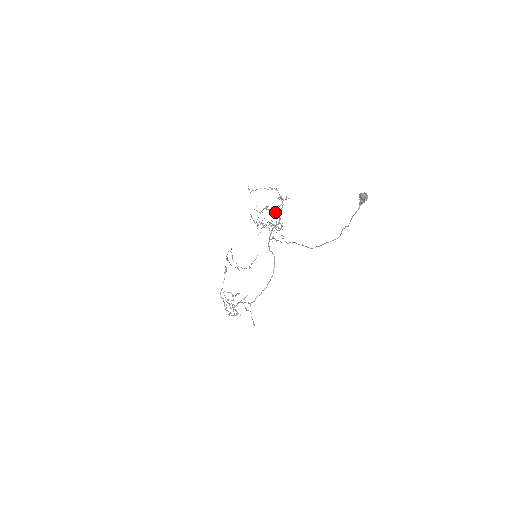
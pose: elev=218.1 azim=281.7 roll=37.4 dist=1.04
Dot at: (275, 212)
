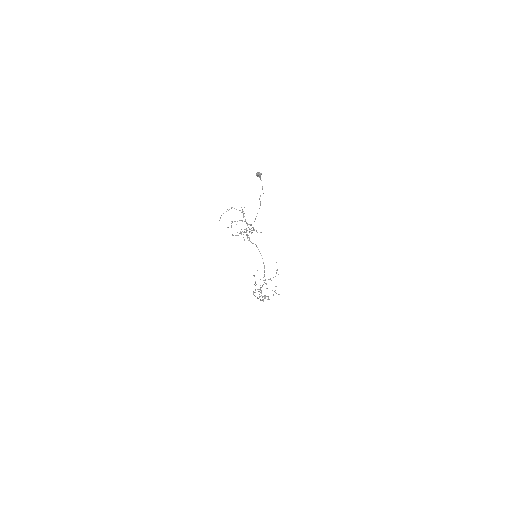
Dot at: occluded
